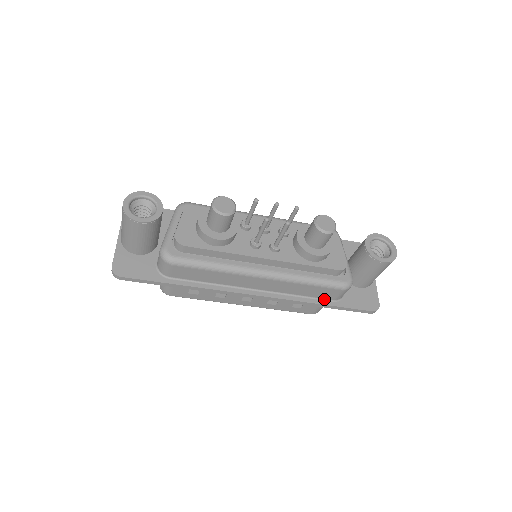
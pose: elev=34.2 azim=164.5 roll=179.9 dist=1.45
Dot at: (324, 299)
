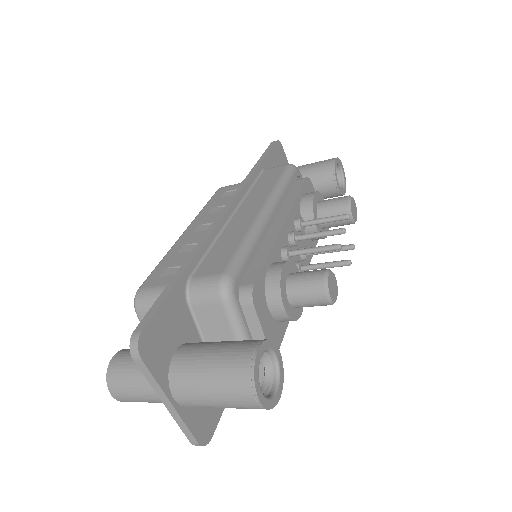
Dot at: occluded
